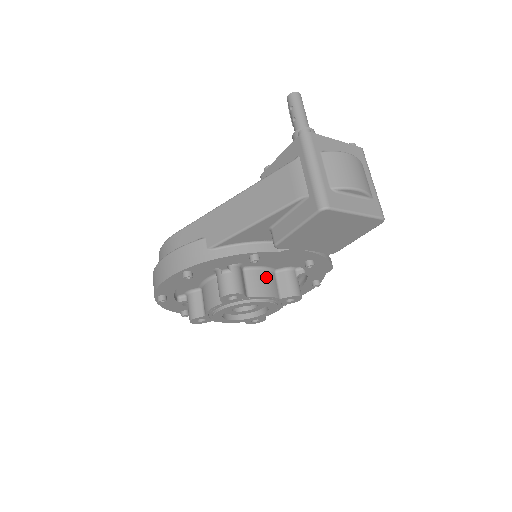
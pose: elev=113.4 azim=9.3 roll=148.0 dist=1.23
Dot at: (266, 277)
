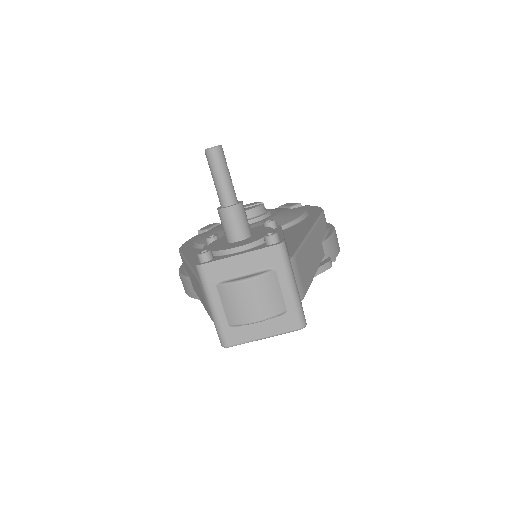
Dot at: occluded
